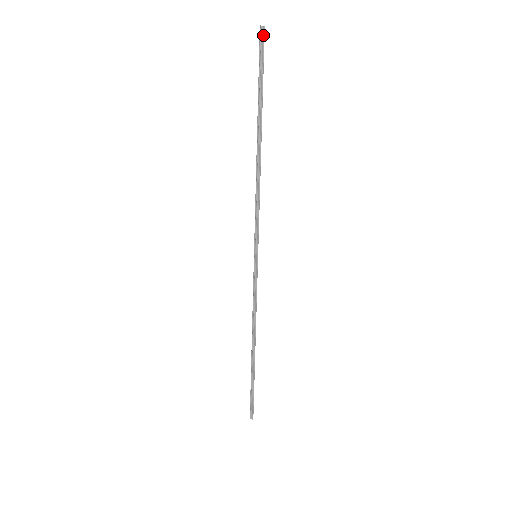
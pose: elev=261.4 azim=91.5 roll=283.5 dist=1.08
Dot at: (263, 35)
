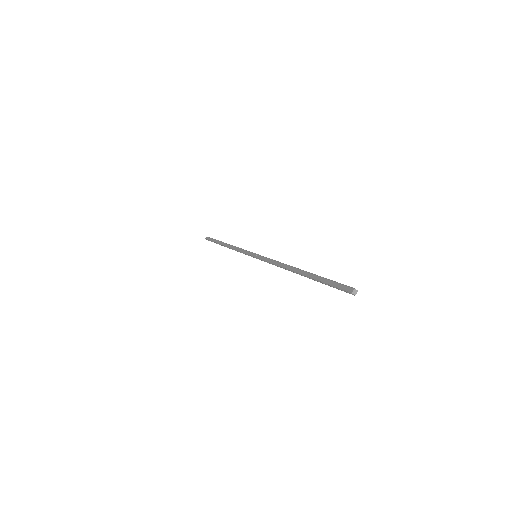
Dot at: (349, 293)
